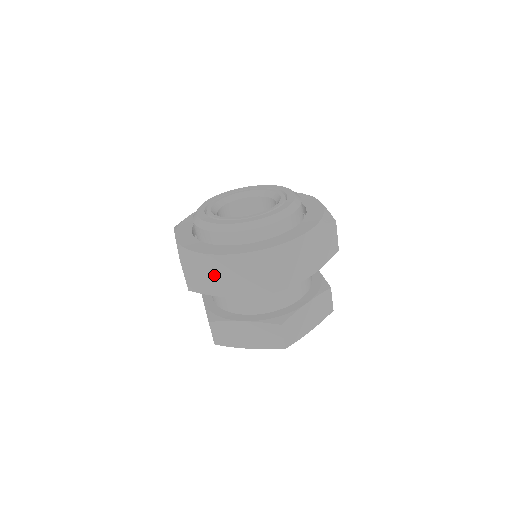
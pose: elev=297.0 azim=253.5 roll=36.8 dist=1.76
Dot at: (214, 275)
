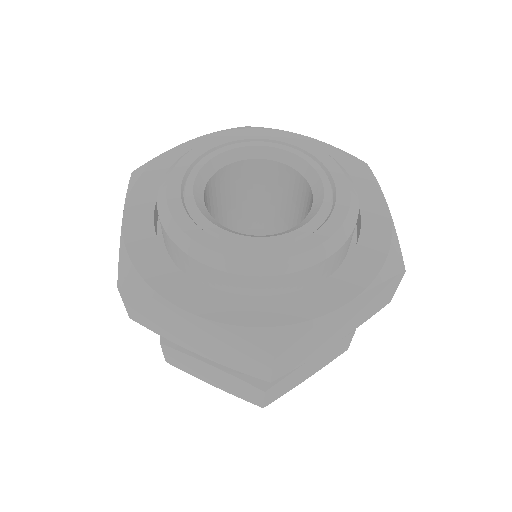
Dot at: (172, 324)
